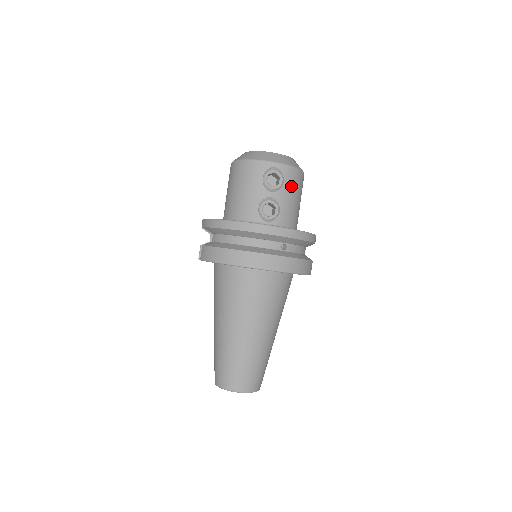
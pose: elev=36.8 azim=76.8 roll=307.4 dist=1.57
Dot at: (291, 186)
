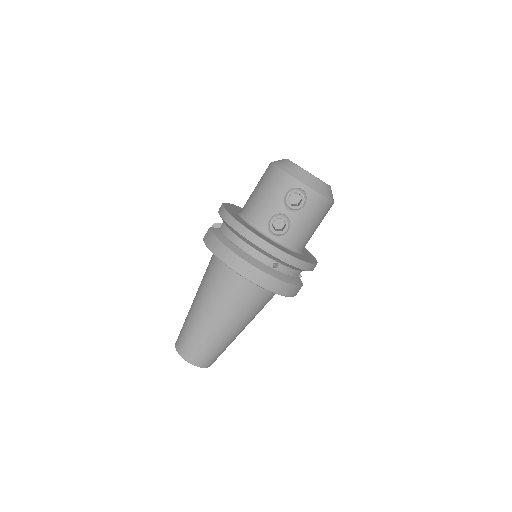
Dot at: (310, 212)
